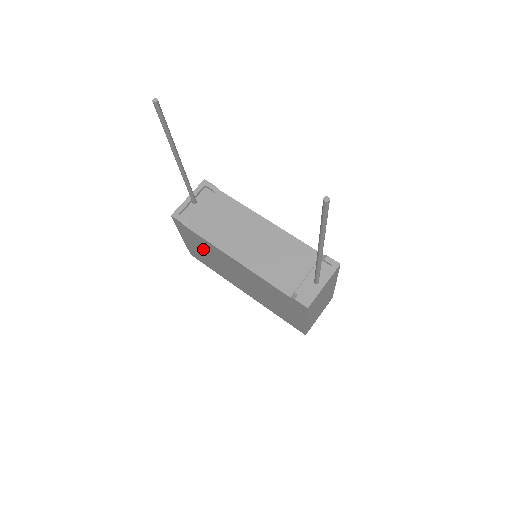
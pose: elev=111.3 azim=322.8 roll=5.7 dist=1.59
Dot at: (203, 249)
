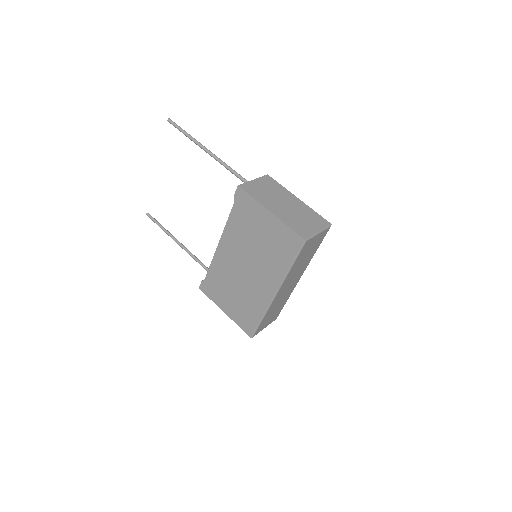
Dot at: (227, 290)
